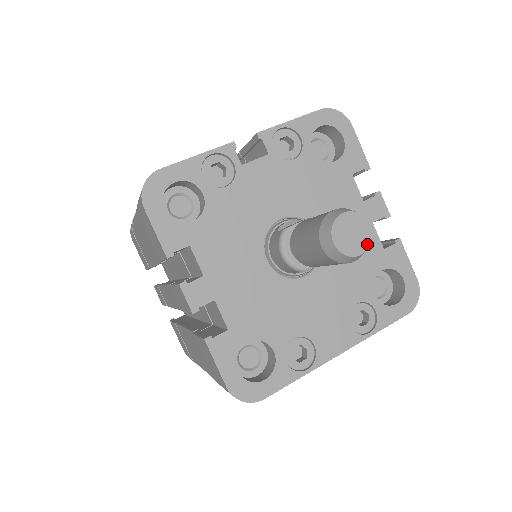
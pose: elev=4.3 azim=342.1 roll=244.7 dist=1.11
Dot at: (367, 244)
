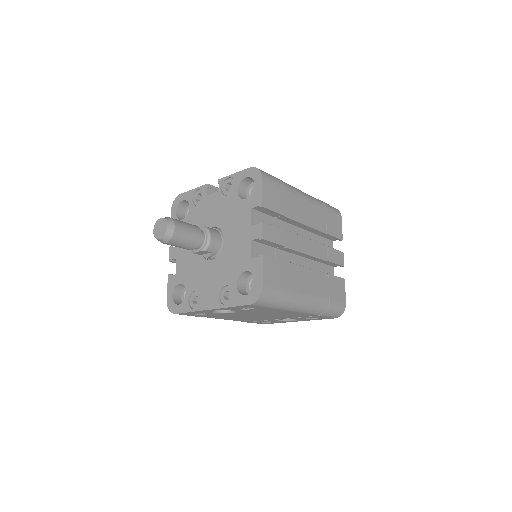
Dot at: (163, 235)
